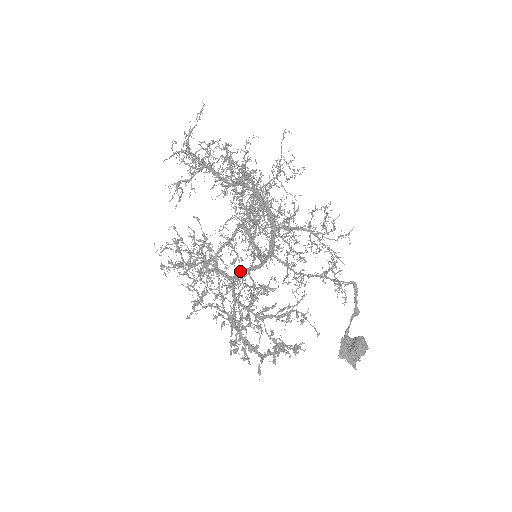
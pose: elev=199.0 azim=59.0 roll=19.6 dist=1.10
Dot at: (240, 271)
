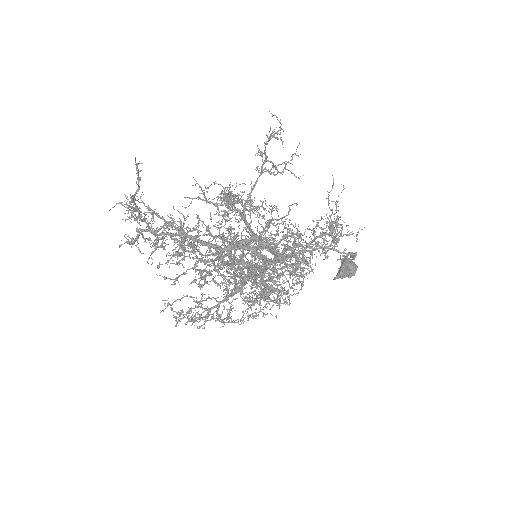
Dot at: occluded
